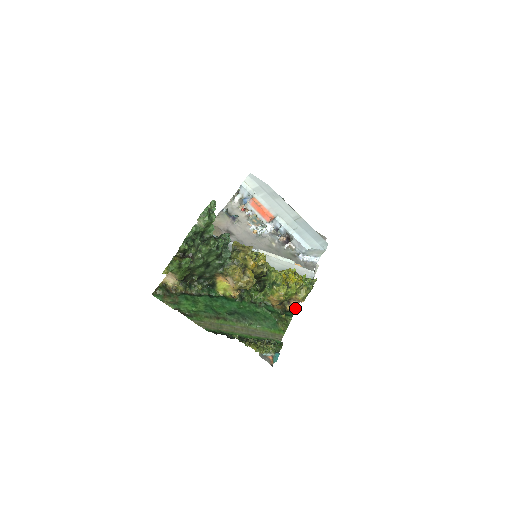
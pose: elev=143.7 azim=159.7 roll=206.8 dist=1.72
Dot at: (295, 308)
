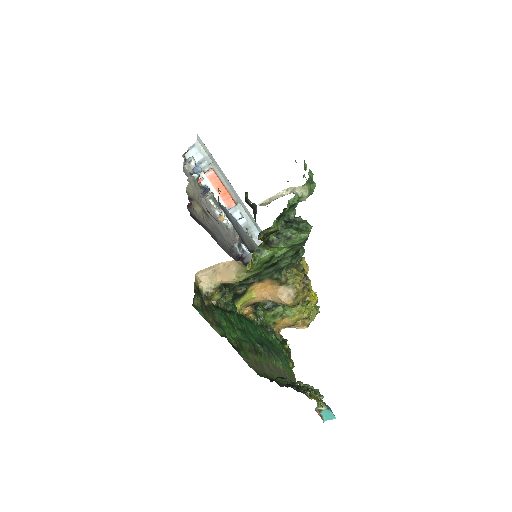
Dot at: occluded
